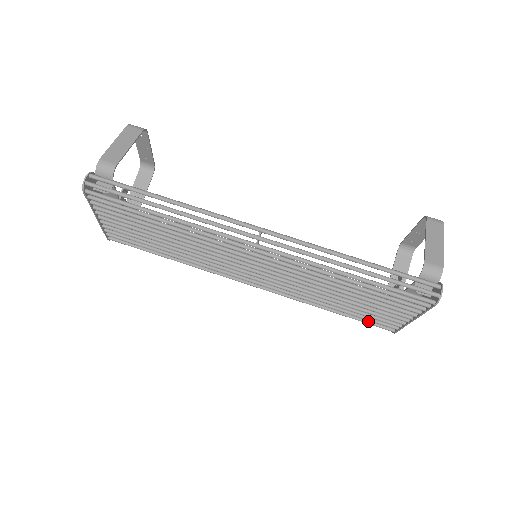
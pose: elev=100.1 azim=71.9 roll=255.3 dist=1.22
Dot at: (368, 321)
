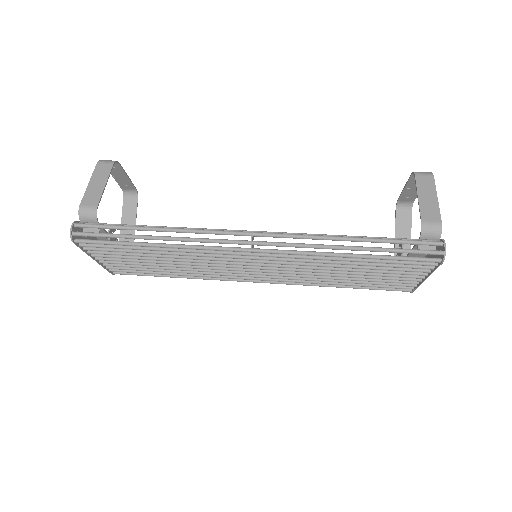
Dot at: (383, 288)
